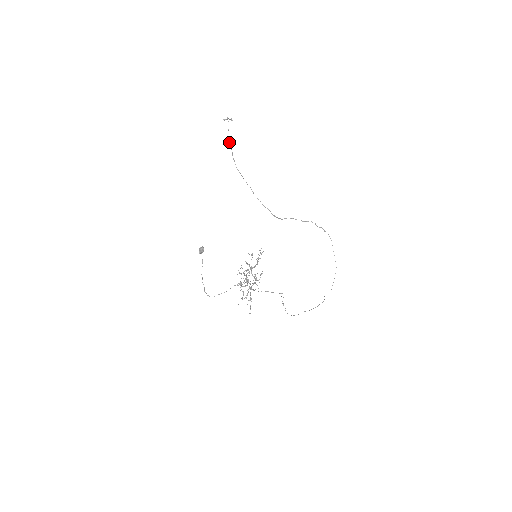
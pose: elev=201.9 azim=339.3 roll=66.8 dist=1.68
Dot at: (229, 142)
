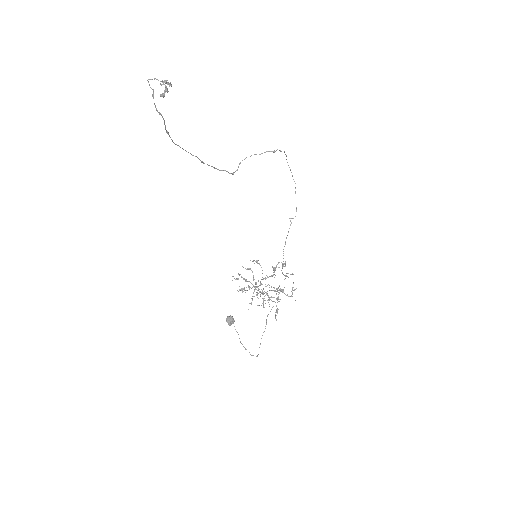
Dot at: (159, 114)
